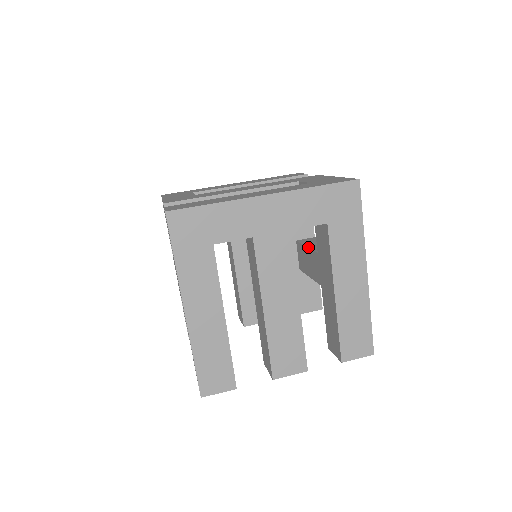
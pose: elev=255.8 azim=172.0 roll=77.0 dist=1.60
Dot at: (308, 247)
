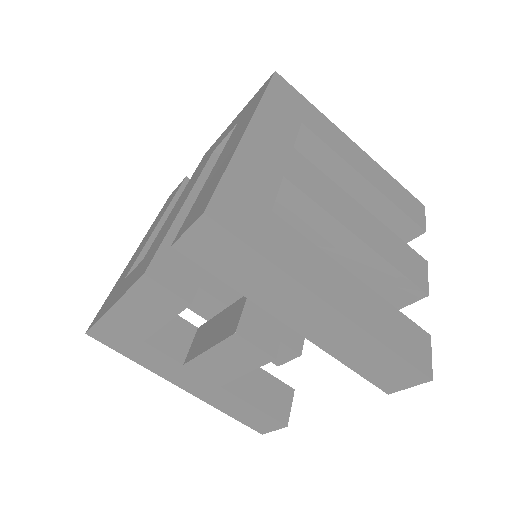
Dot at: occluded
